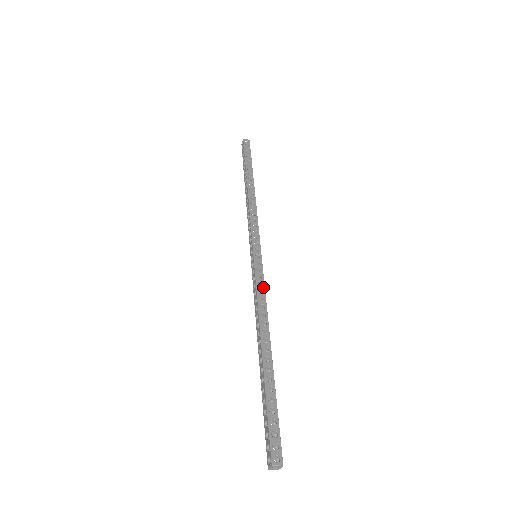
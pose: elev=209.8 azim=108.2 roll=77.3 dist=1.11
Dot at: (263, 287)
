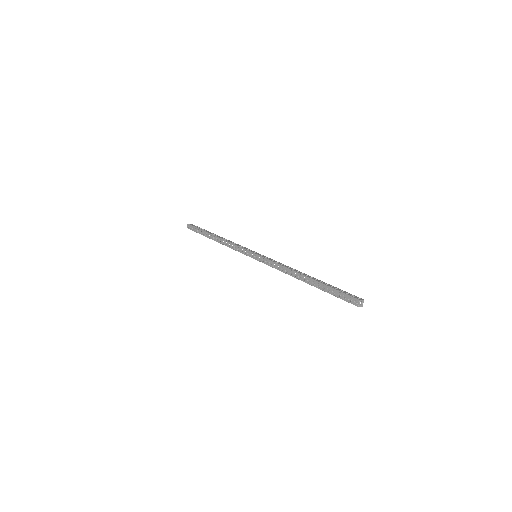
Dot at: (276, 261)
